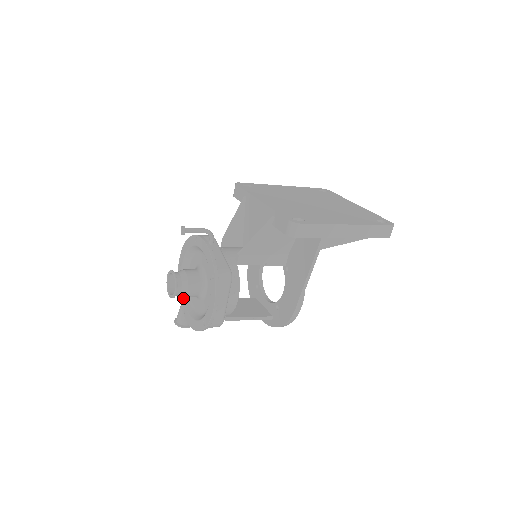
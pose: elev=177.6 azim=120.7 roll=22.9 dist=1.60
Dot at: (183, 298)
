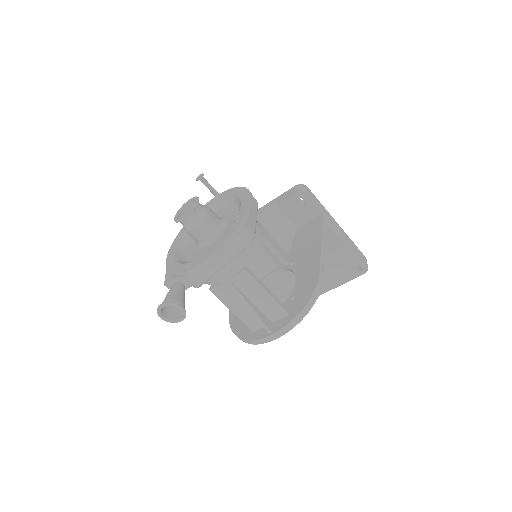
Dot at: (181, 263)
